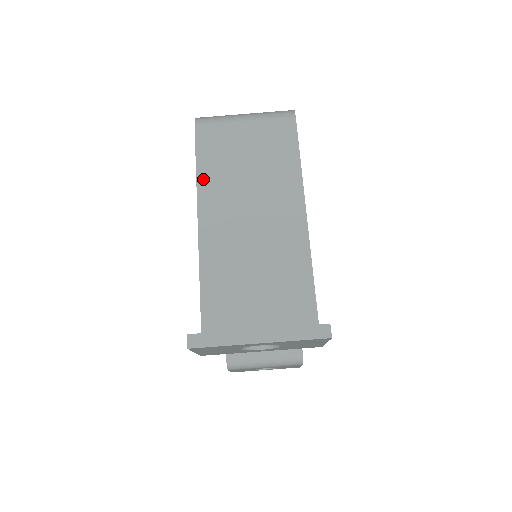
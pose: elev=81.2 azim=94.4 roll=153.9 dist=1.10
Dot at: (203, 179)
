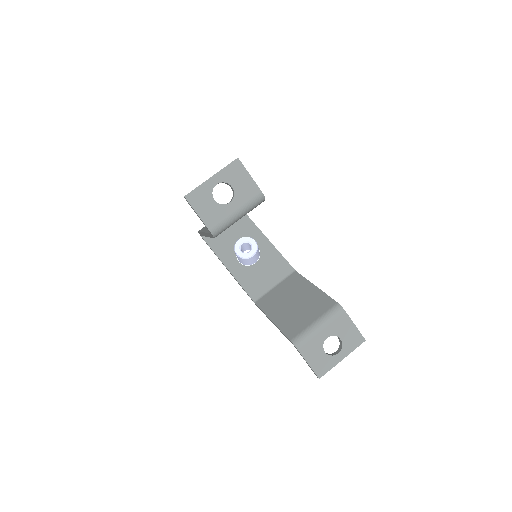
Dot at: occluded
